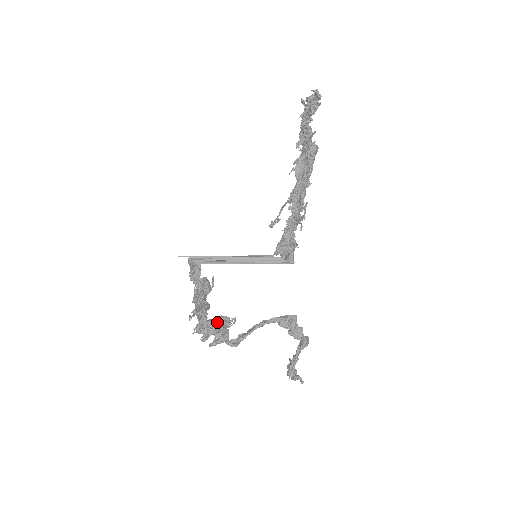
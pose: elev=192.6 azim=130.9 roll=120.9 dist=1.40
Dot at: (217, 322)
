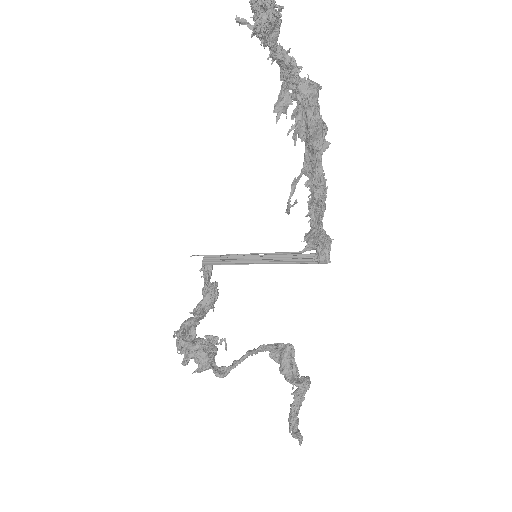
Dot at: (196, 344)
